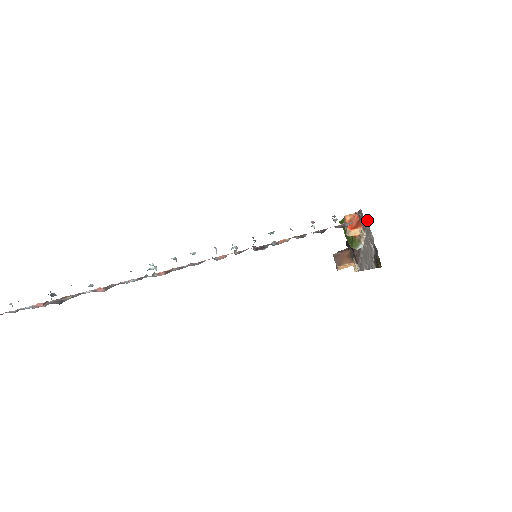
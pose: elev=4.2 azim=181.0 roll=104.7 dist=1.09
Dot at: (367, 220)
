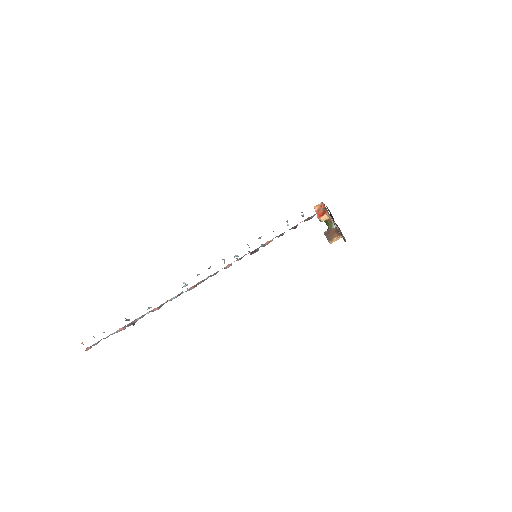
Dot at: occluded
